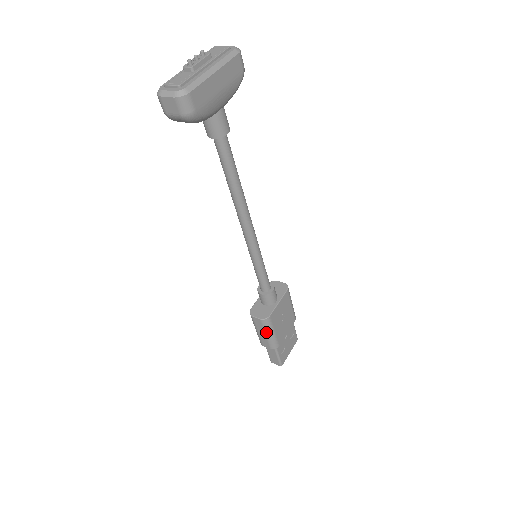
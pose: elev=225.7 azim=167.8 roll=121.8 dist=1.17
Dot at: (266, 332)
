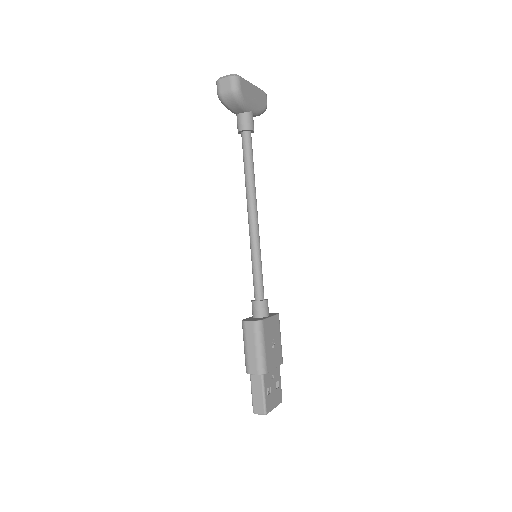
Dot at: (257, 343)
